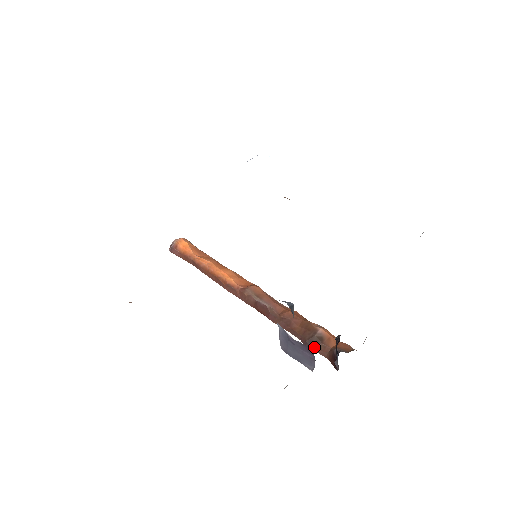
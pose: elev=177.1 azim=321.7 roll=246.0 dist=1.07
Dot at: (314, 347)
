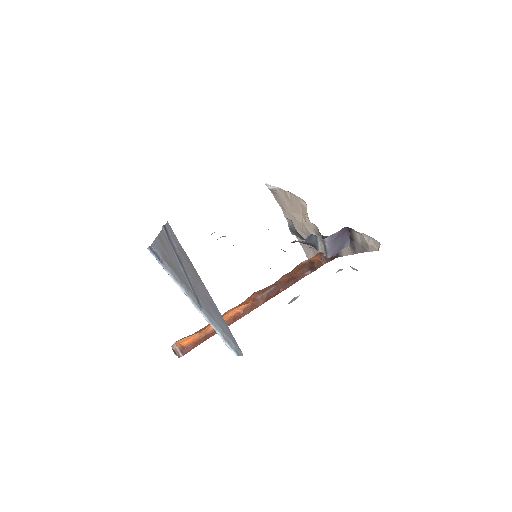
Dot at: (315, 268)
